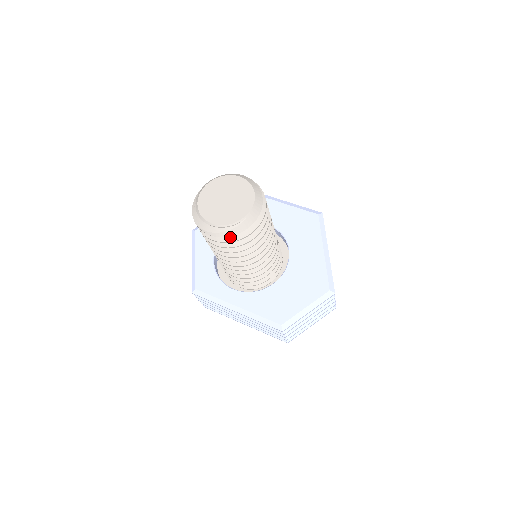
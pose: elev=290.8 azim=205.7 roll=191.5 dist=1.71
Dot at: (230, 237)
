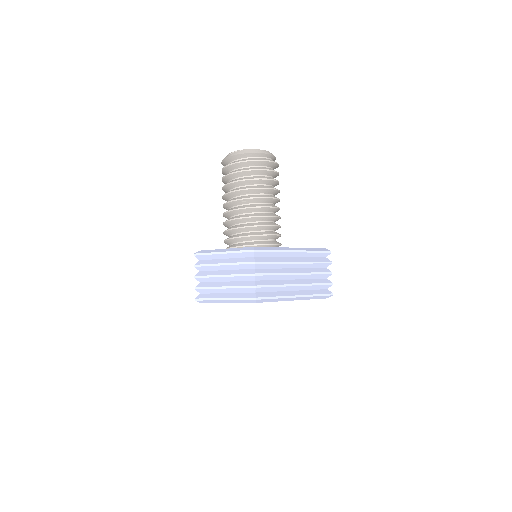
Dot at: occluded
